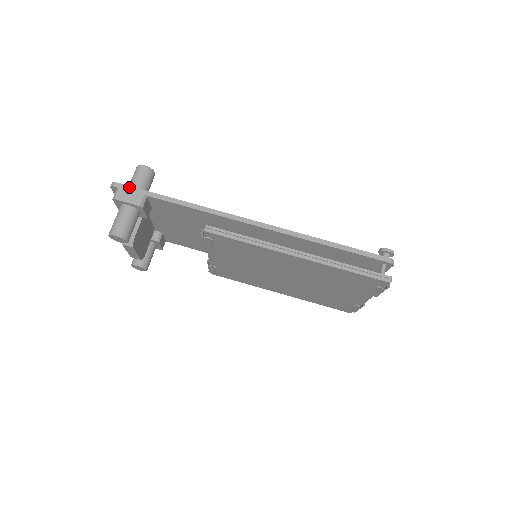
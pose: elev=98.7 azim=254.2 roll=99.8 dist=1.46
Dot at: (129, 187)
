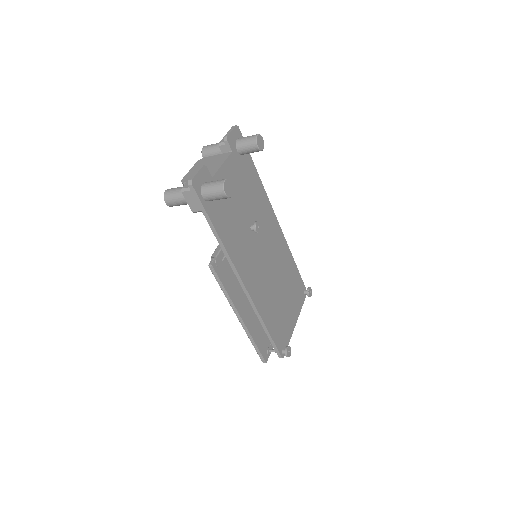
Dot at: (197, 197)
